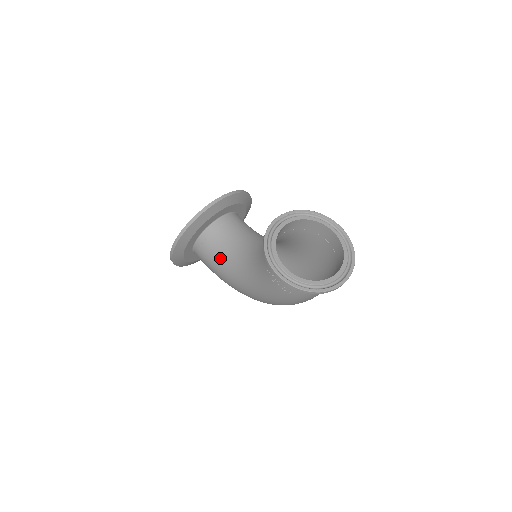
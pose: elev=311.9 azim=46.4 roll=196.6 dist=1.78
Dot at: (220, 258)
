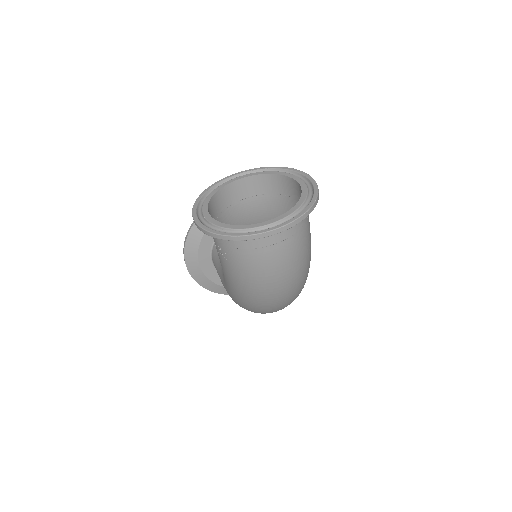
Dot at: occluded
